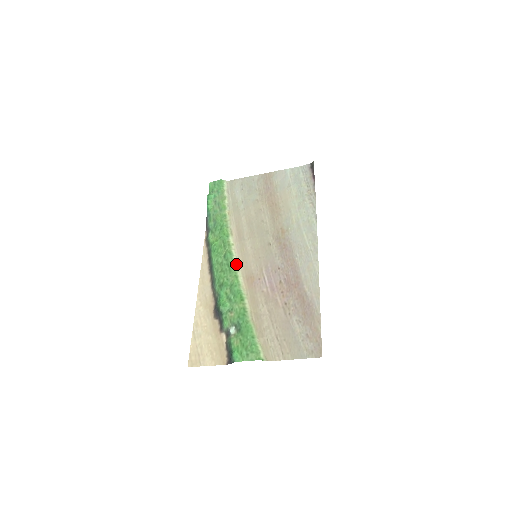
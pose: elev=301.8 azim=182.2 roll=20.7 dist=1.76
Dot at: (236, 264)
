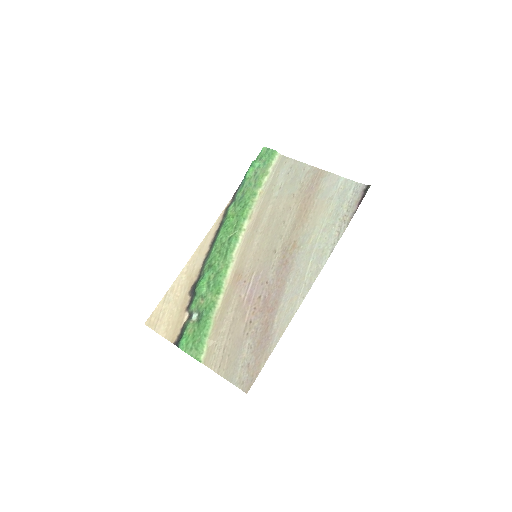
Dot at: (235, 253)
